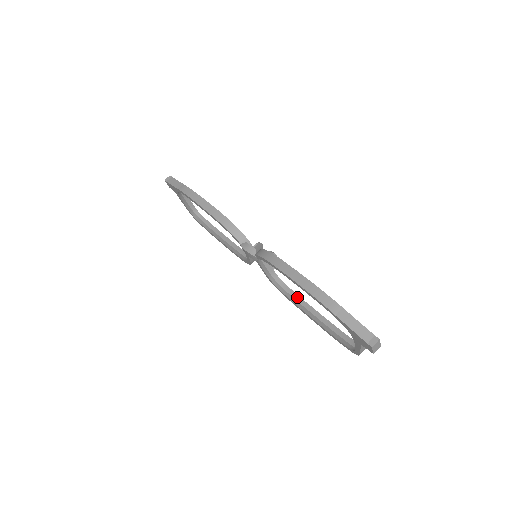
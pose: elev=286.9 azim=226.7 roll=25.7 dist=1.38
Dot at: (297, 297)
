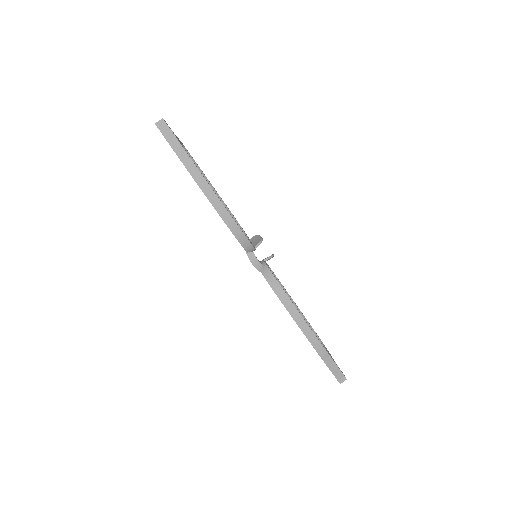
Dot at: (280, 284)
